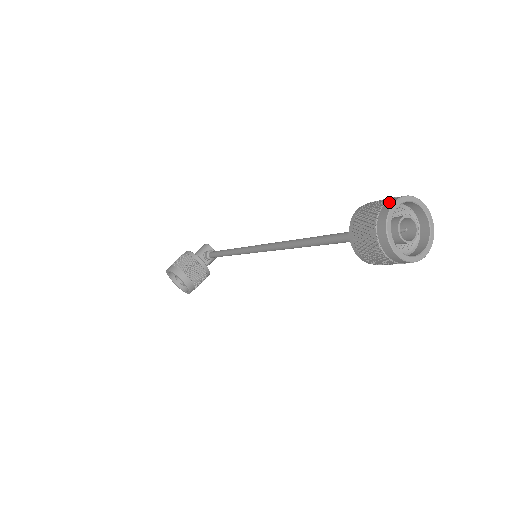
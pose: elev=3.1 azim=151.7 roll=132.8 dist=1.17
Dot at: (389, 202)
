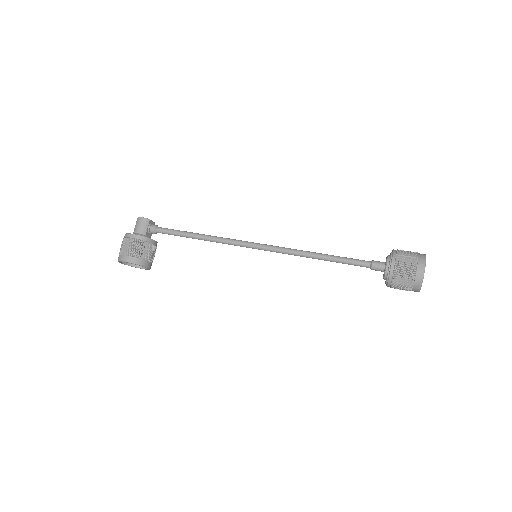
Dot at: (420, 268)
